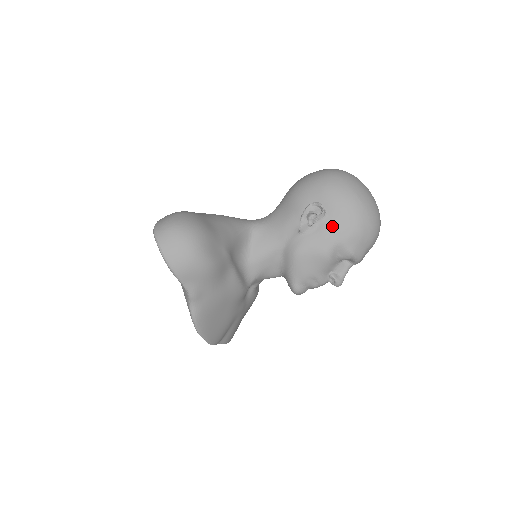
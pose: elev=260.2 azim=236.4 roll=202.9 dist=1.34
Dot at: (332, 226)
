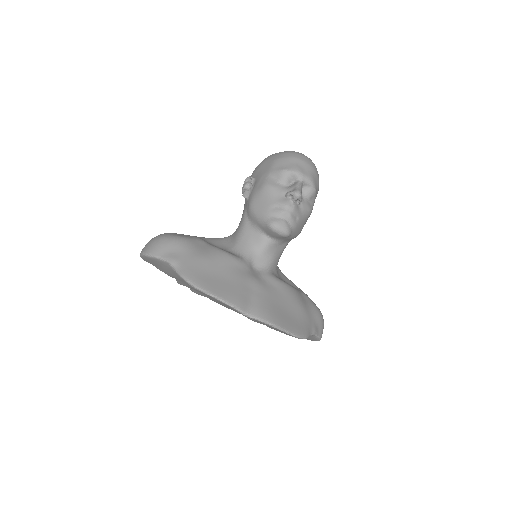
Dot at: (260, 175)
